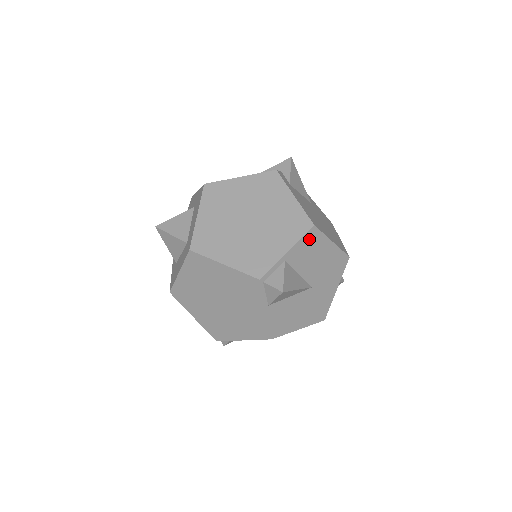
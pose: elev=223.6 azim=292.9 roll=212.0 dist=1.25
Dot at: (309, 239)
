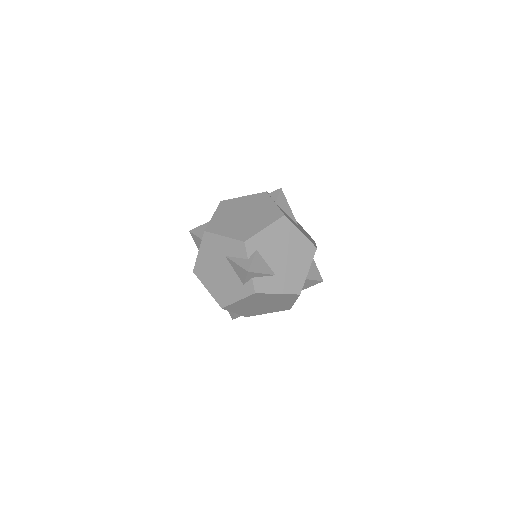
Dot at: occluded
